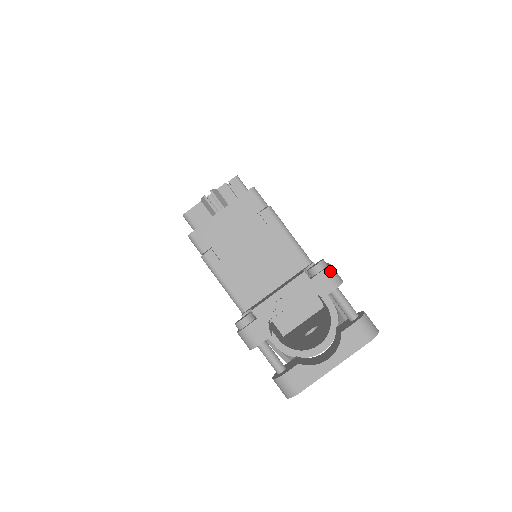
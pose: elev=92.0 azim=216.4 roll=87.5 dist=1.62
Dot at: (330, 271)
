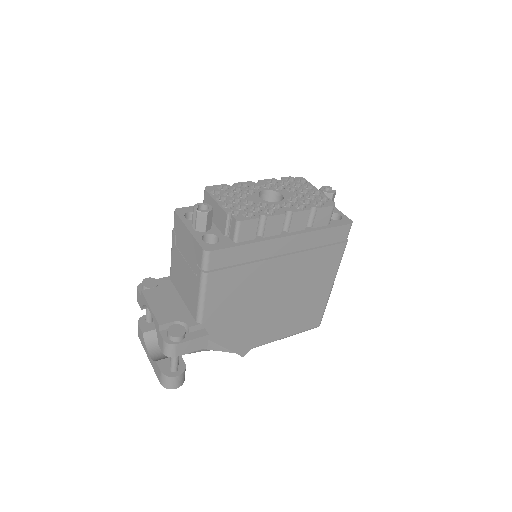
Dot at: (167, 346)
